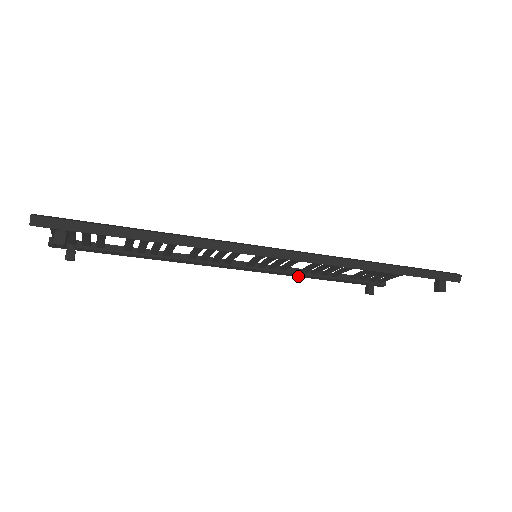
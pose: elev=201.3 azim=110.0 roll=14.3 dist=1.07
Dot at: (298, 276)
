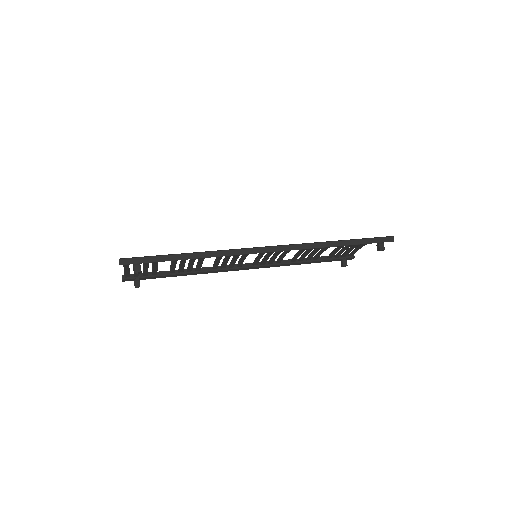
Dot at: occluded
